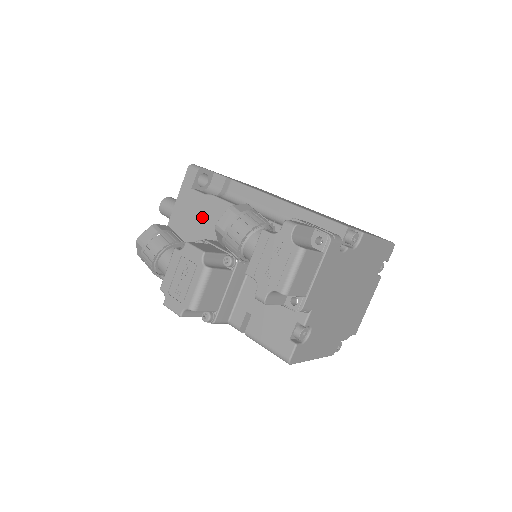
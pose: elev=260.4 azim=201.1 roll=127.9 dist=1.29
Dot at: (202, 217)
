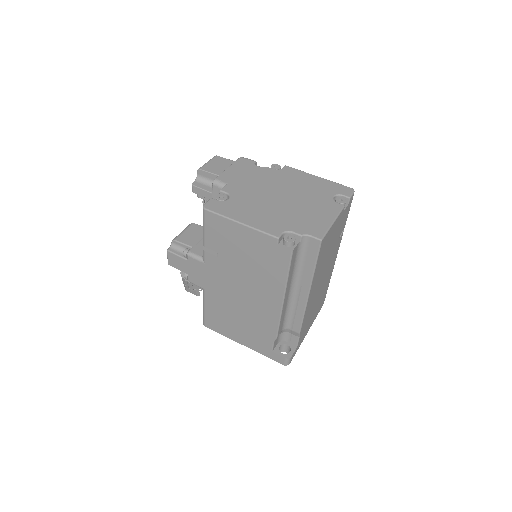
Dot at: occluded
